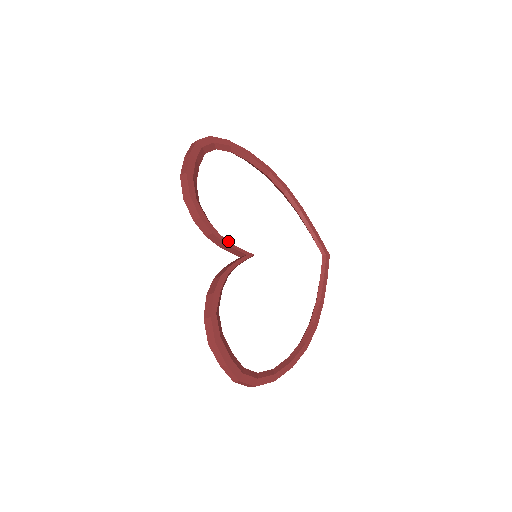
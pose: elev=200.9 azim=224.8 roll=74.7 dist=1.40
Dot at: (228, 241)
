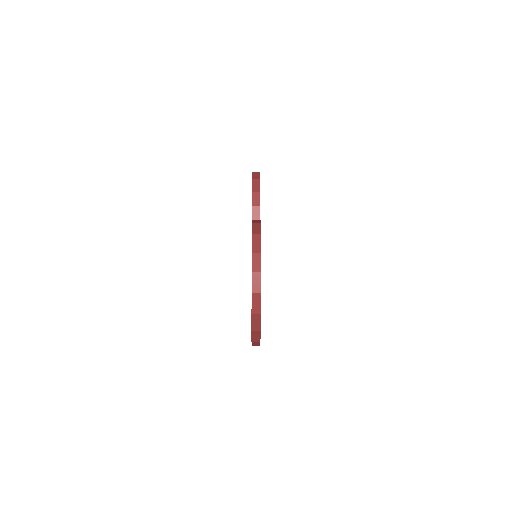
Dot at: occluded
